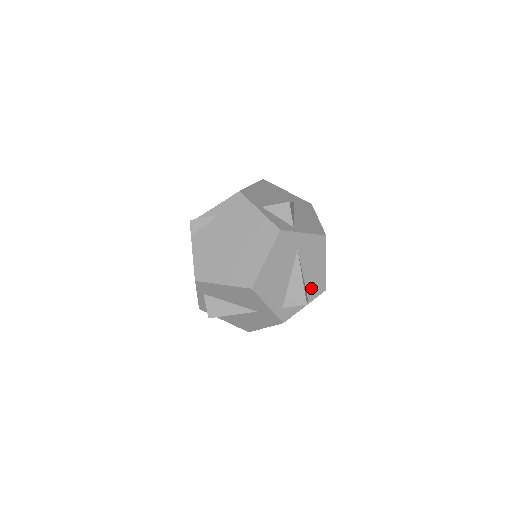
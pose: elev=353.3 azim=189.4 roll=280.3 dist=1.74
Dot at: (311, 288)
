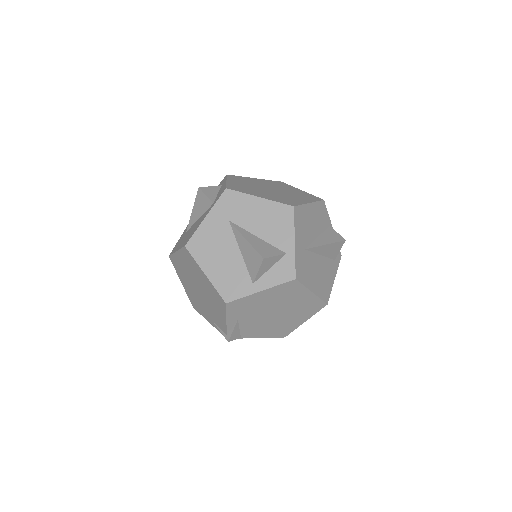
Dot at: (324, 223)
